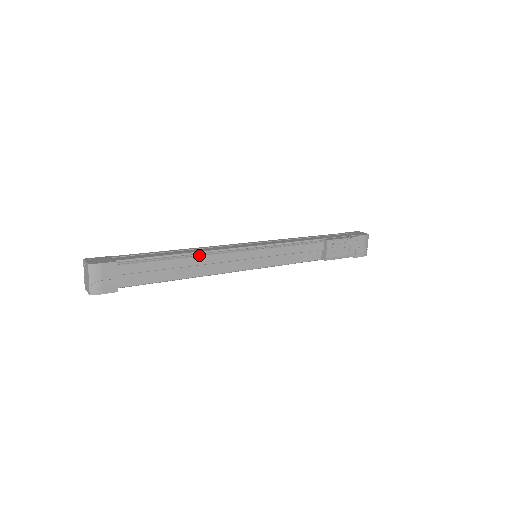
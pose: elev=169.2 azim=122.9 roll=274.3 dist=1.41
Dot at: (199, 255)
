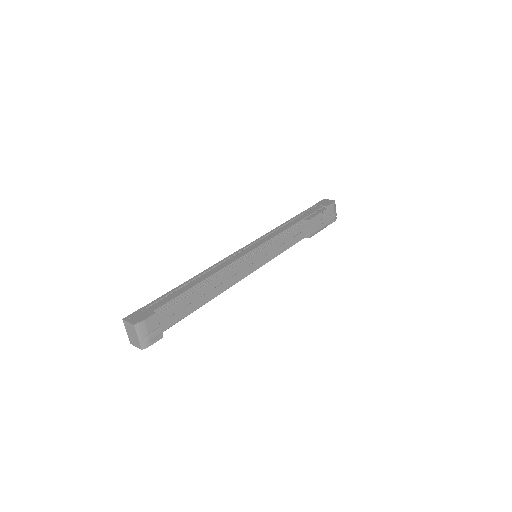
Dot at: (216, 276)
